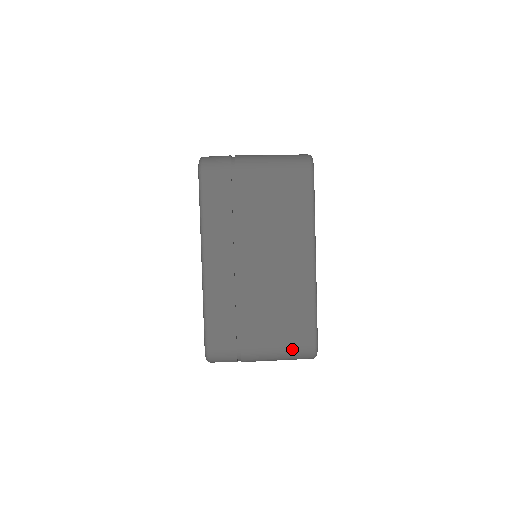
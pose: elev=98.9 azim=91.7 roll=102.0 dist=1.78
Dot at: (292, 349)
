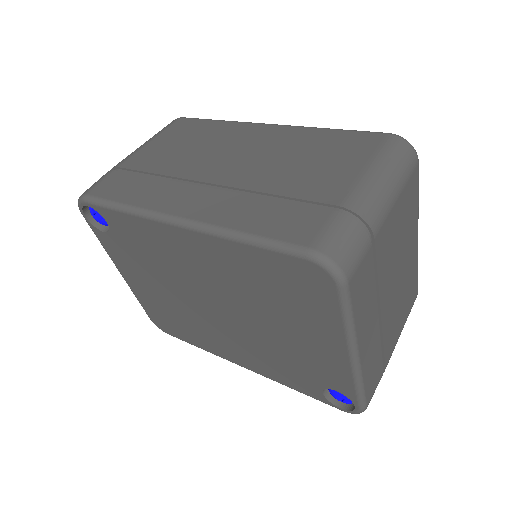
Dot at: (379, 154)
